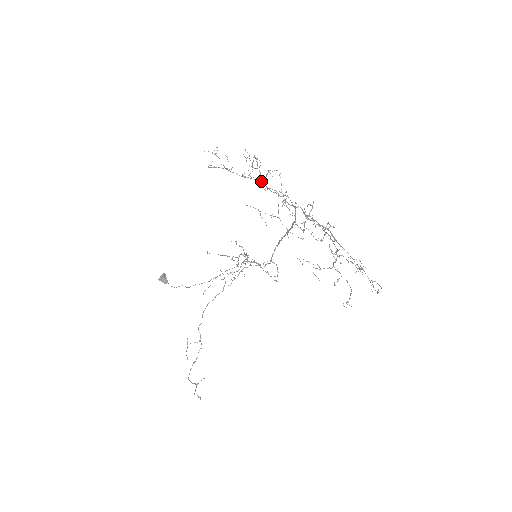
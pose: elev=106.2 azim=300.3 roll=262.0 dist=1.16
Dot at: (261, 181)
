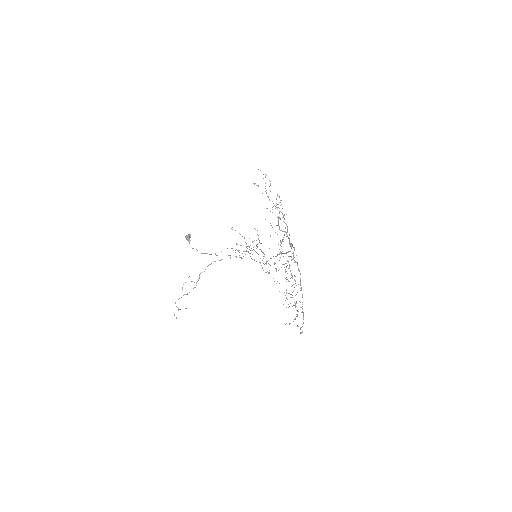
Dot at: (282, 213)
